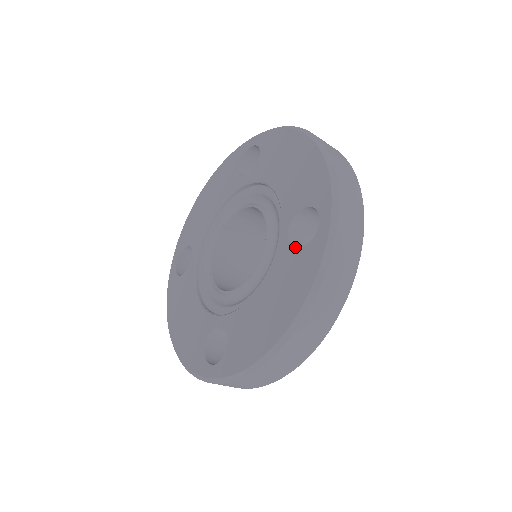
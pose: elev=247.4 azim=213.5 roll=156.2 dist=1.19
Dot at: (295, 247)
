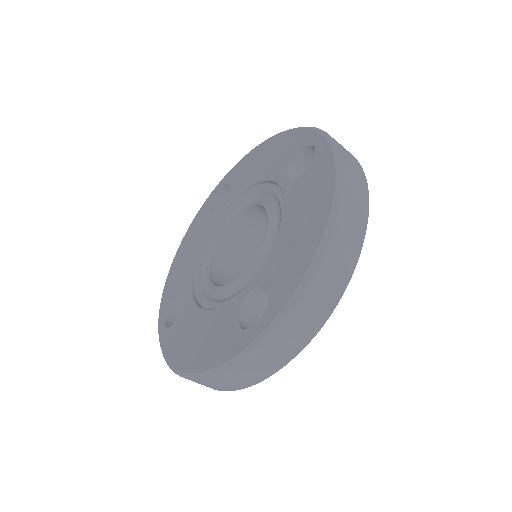
Dot at: (301, 176)
